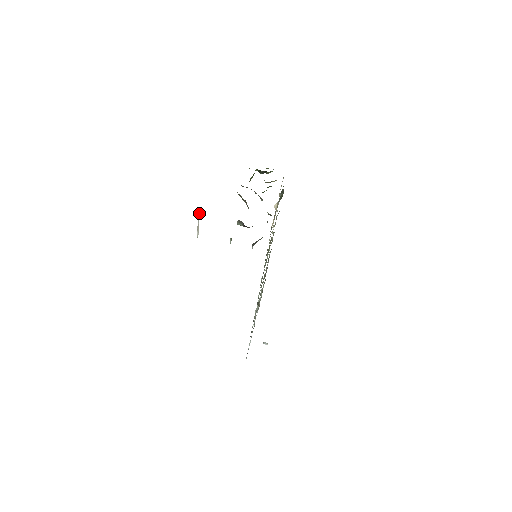
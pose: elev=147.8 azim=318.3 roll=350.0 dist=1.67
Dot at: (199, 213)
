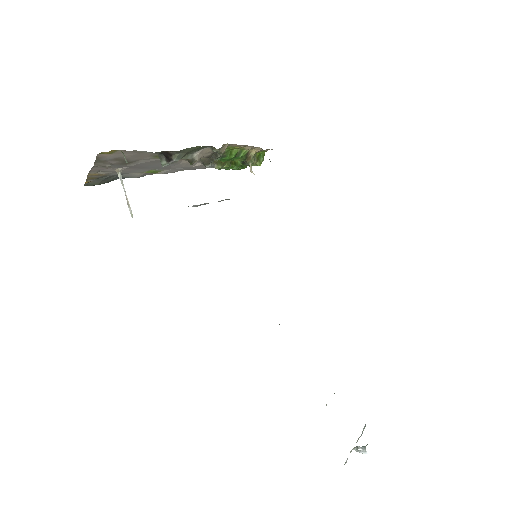
Dot at: (120, 177)
